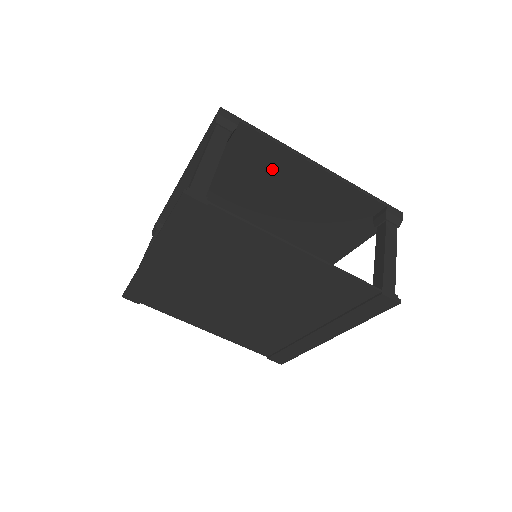
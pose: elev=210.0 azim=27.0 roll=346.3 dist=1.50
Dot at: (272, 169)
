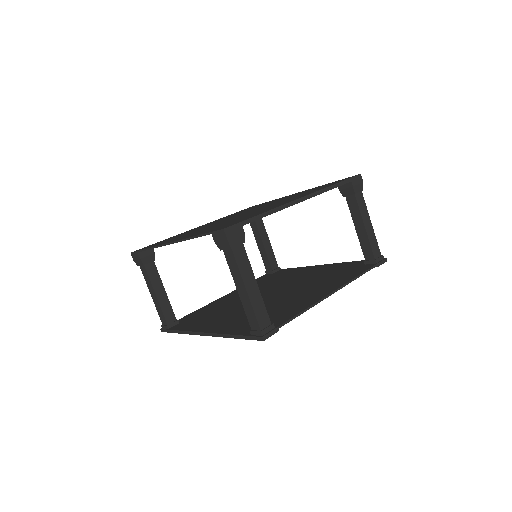
Dot at: occluded
